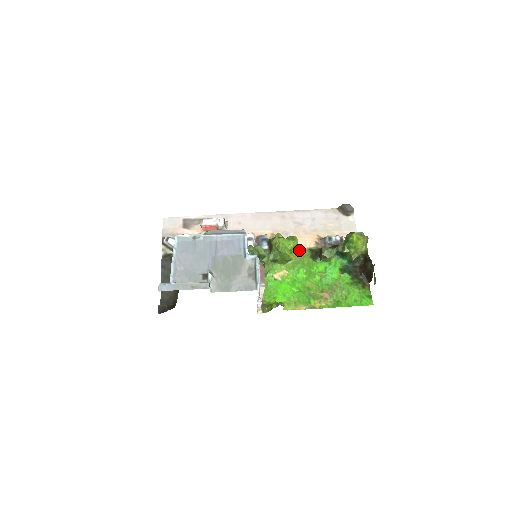
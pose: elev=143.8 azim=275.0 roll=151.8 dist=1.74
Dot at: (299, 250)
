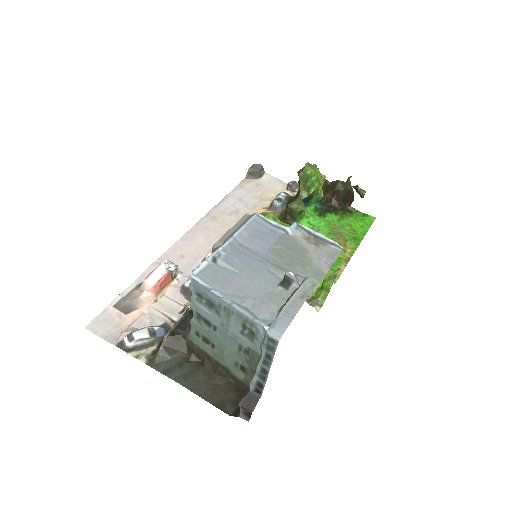
Dot at: occluded
